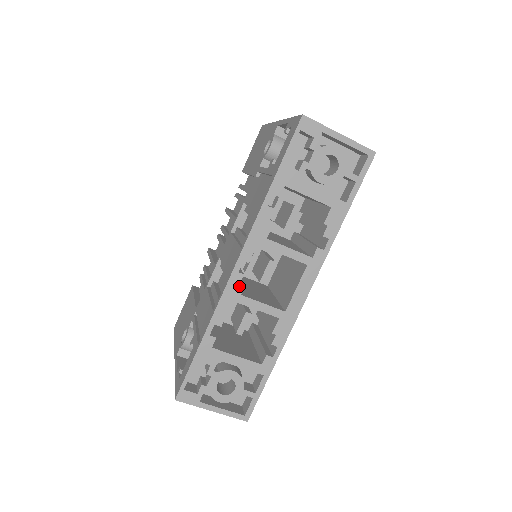
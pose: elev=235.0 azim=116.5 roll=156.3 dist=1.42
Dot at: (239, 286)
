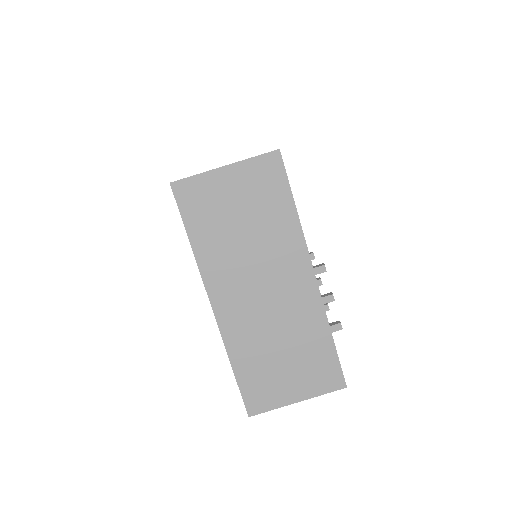
Dot at: occluded
